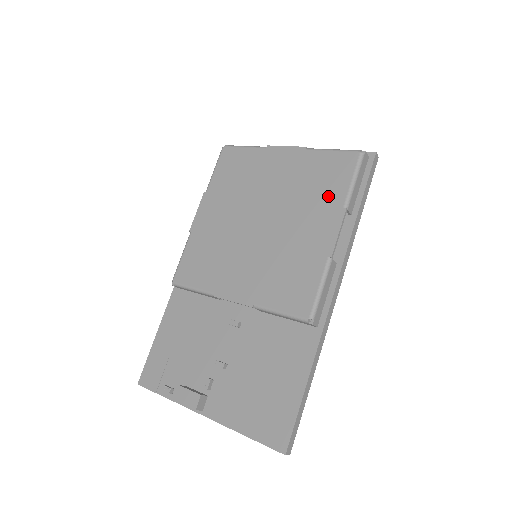
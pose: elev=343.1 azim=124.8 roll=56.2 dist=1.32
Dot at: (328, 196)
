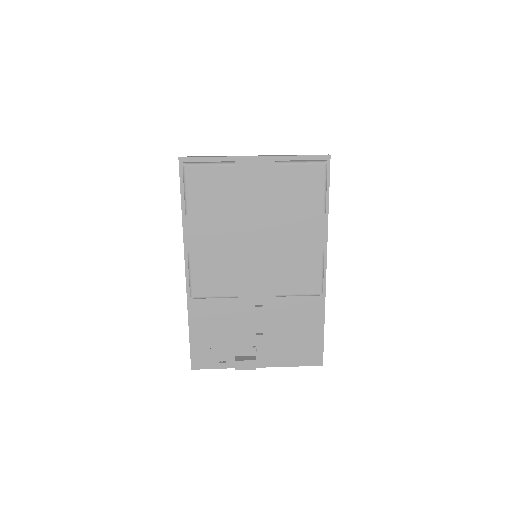
Dot at: (309, 205)
